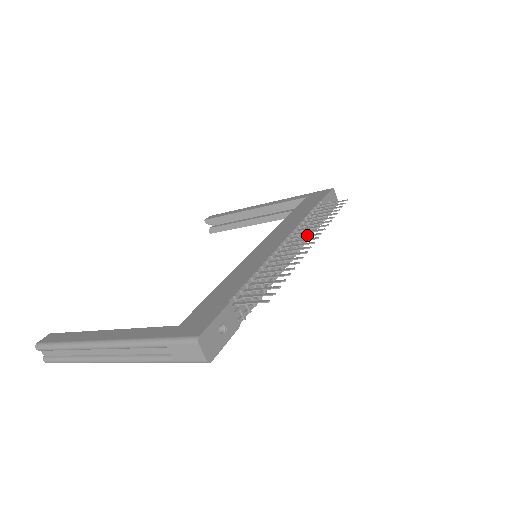
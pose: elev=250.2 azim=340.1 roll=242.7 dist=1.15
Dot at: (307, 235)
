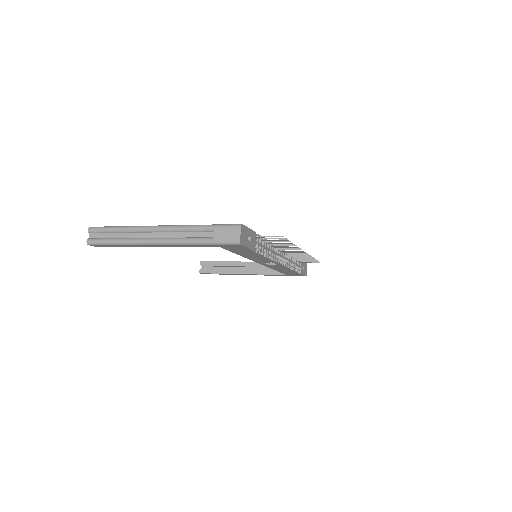
Dot at: (297, 253)
